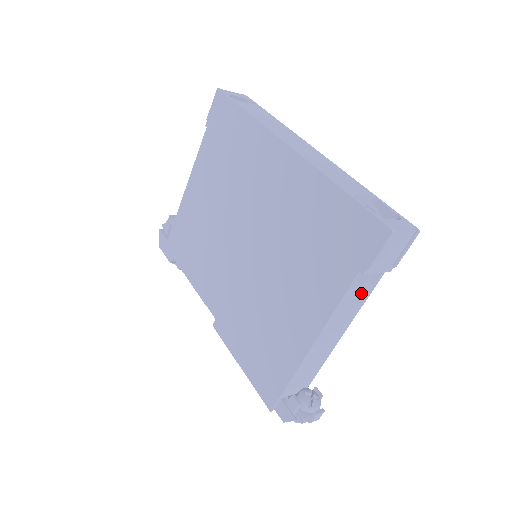
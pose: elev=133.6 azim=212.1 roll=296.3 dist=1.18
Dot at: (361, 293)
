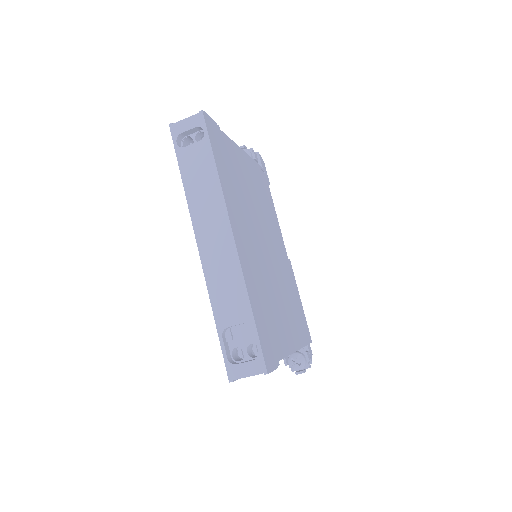
Dot at: occluded
